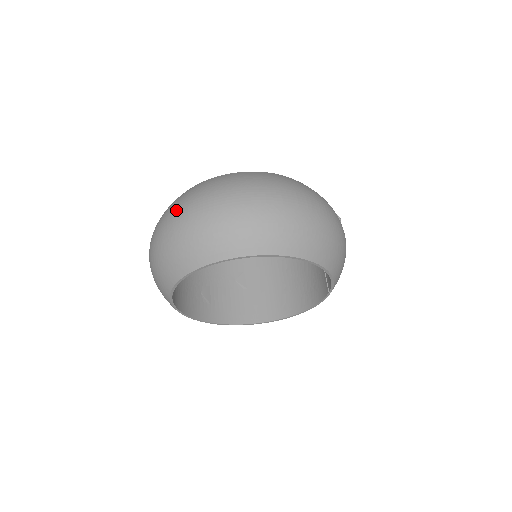
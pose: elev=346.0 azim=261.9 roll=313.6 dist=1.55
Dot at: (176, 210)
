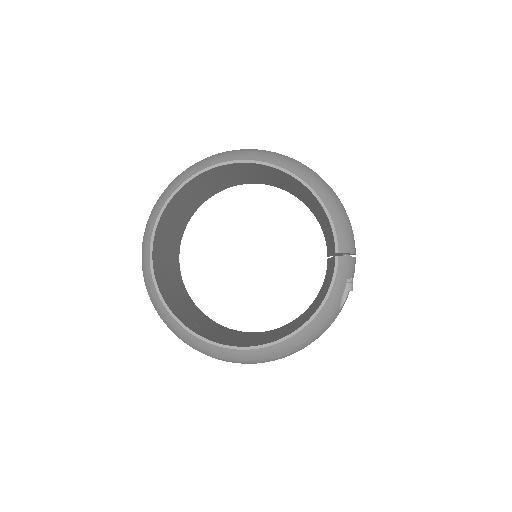
Dot at: occluded
